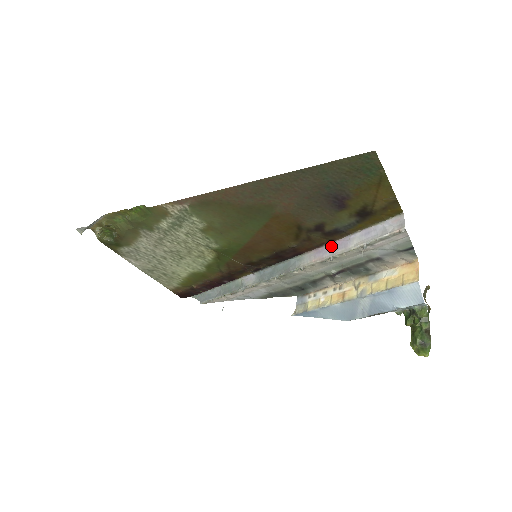
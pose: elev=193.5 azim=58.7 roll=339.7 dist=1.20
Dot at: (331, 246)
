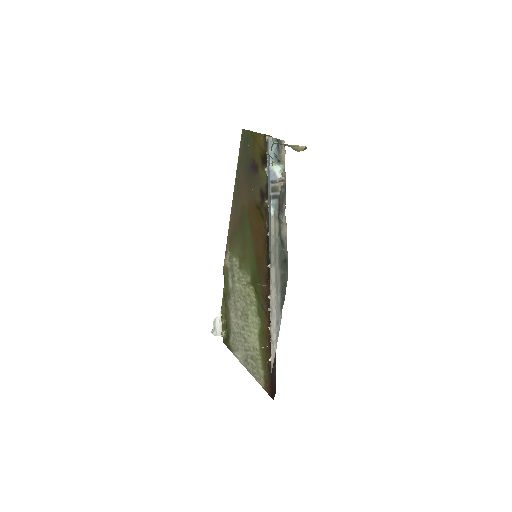
Dot at: occluded
